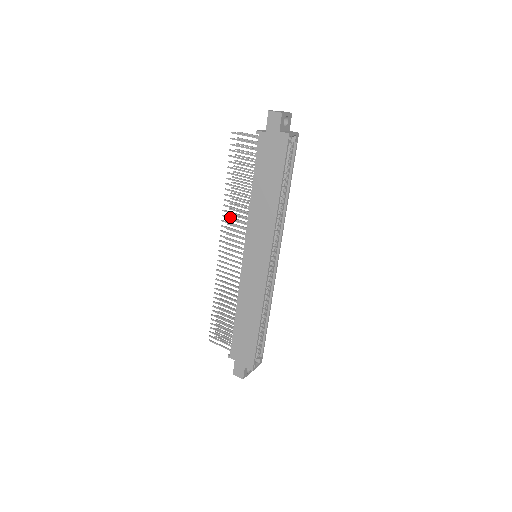
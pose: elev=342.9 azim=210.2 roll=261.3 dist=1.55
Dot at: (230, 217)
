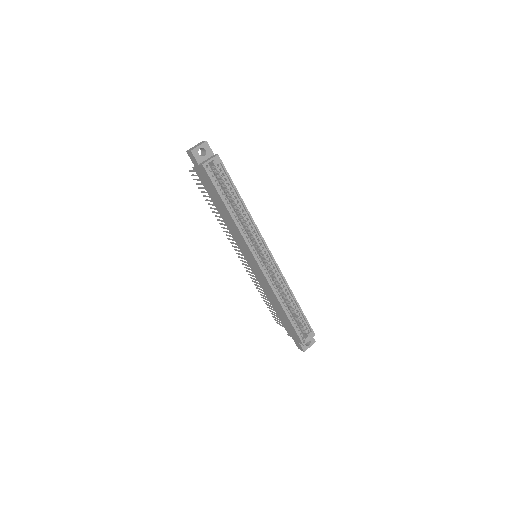
Dot at: (226, 232)
